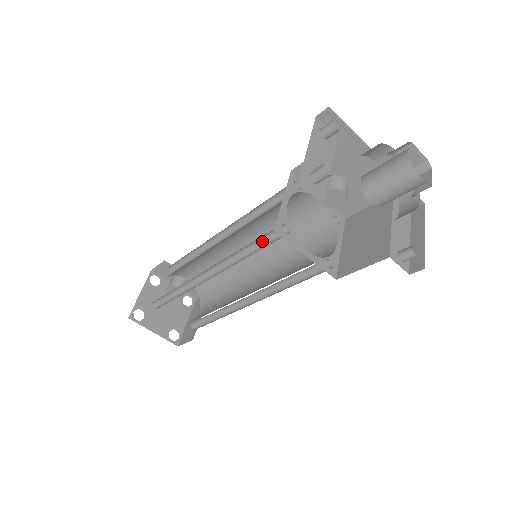
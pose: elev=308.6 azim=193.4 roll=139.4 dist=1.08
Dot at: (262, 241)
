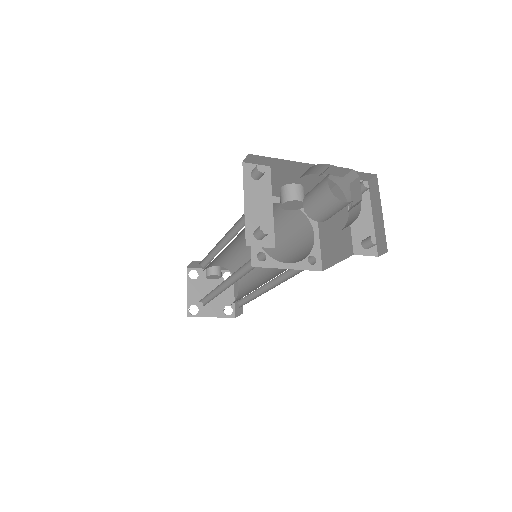
Dot at: (250, 262)
